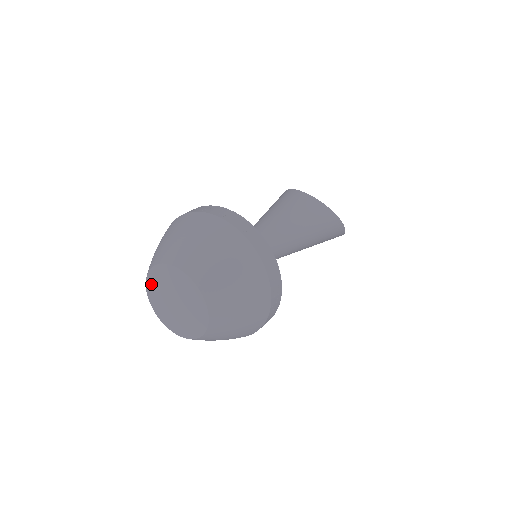
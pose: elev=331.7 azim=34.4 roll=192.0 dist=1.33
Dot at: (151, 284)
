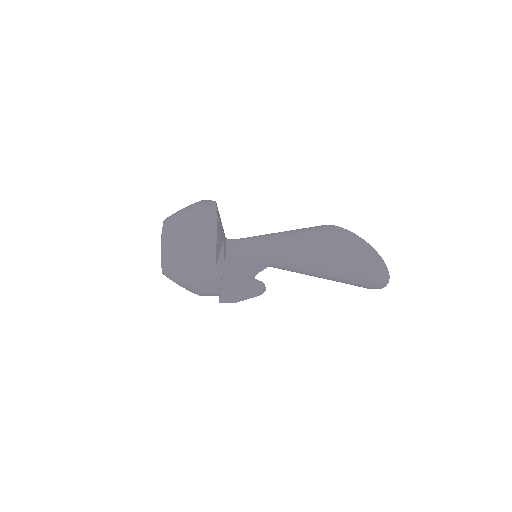
Dot at: occluded
